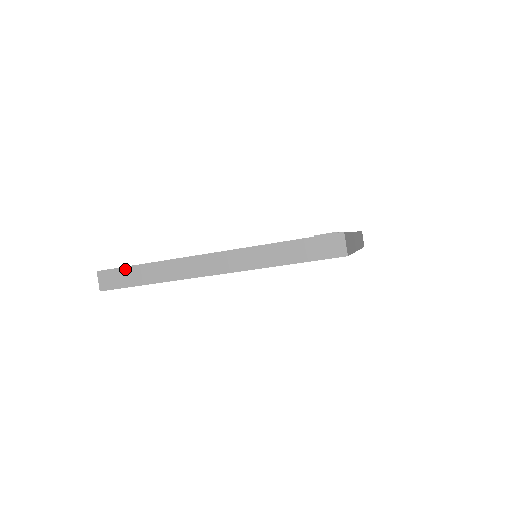
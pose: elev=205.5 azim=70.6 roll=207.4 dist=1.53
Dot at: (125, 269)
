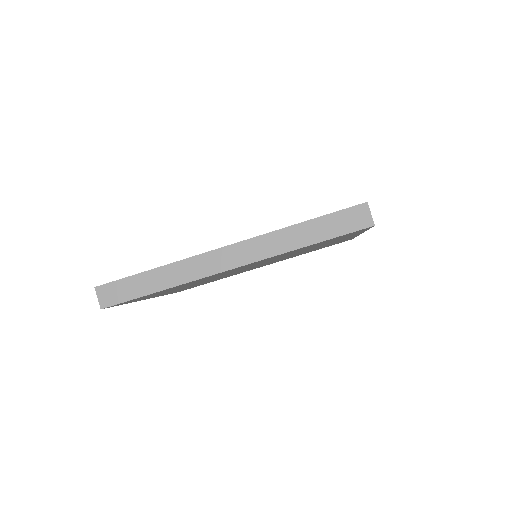
Dot at: (129, 279)
